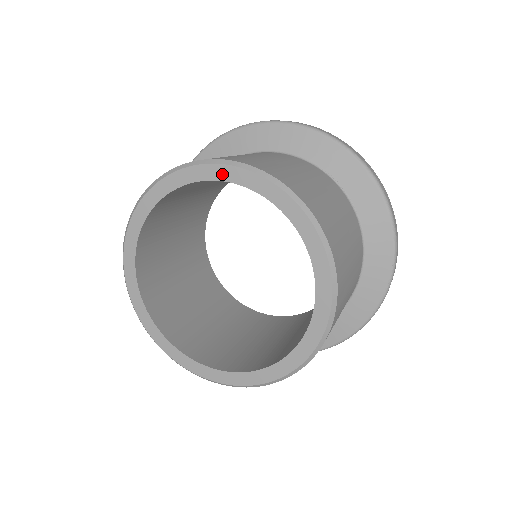
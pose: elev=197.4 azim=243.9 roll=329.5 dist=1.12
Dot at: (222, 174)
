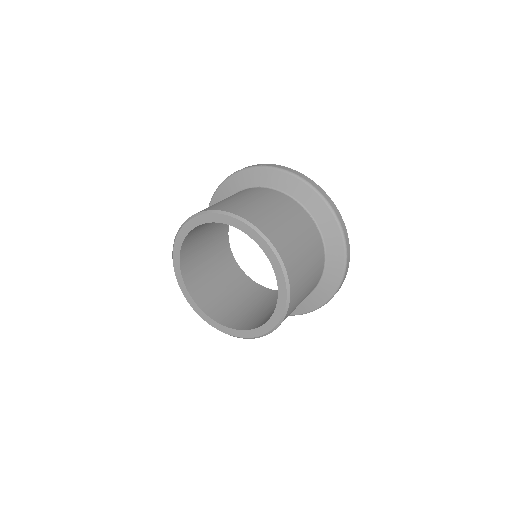
Dot at: (181, 237)
